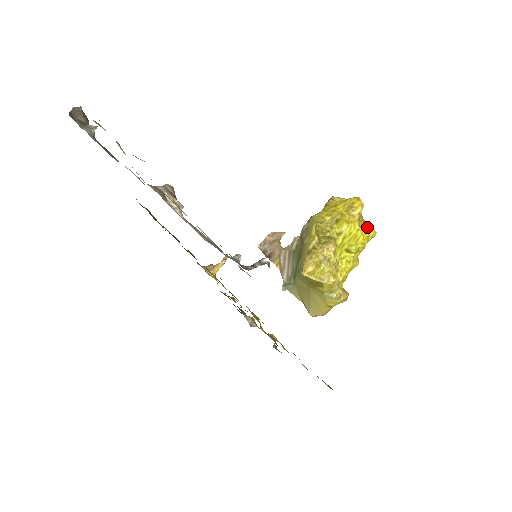
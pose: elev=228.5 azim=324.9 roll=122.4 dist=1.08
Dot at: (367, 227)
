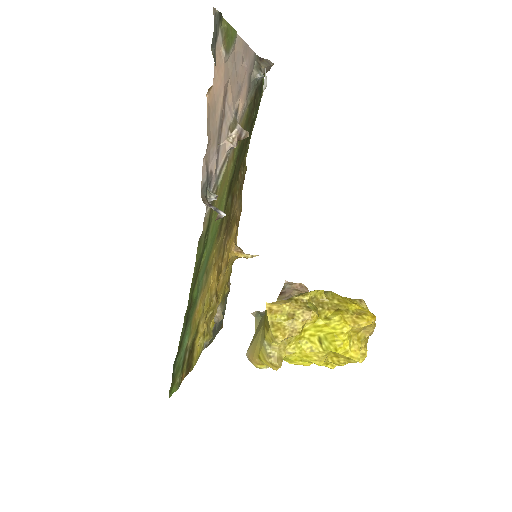
Dot at: (356, 346)
